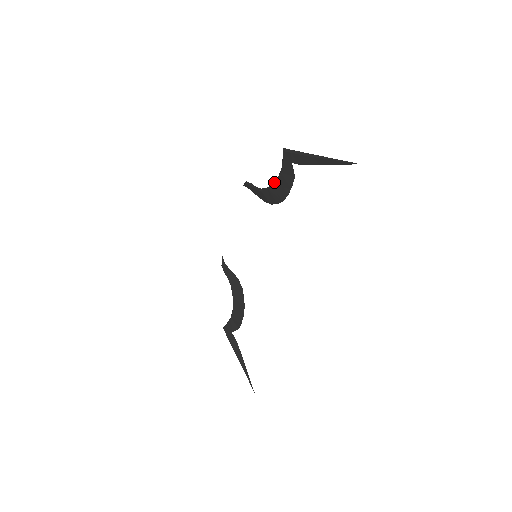
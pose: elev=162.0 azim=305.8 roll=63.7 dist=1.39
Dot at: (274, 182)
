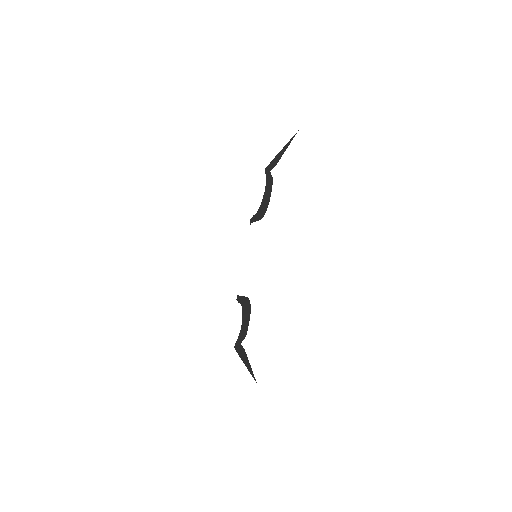
Dot at: (263, 195)
